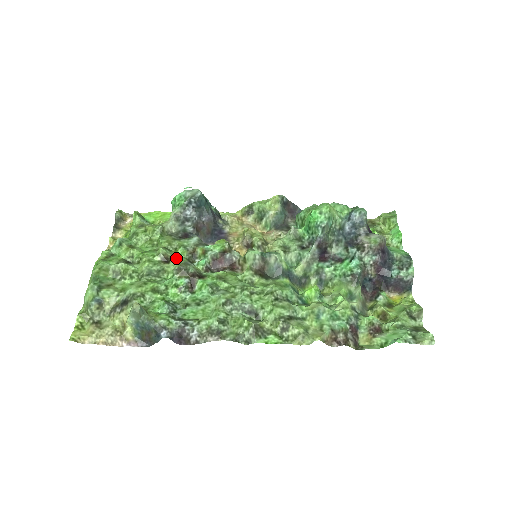
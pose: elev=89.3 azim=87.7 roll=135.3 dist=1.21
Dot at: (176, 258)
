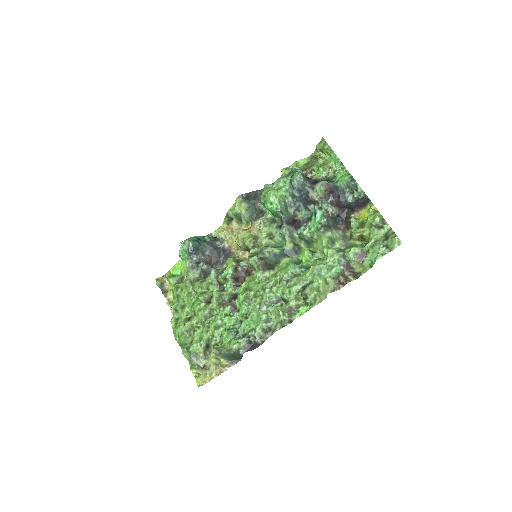
Dot at: (212, 296)
